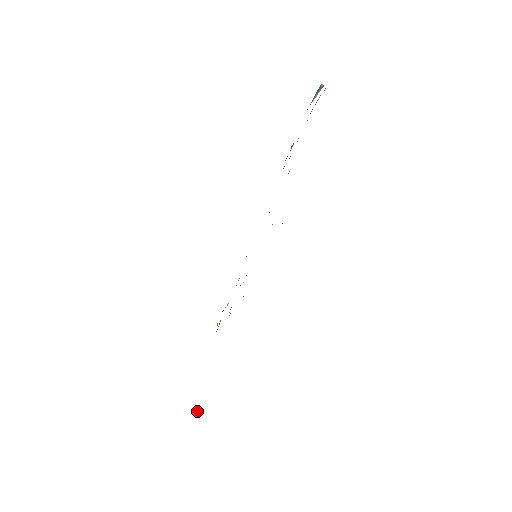
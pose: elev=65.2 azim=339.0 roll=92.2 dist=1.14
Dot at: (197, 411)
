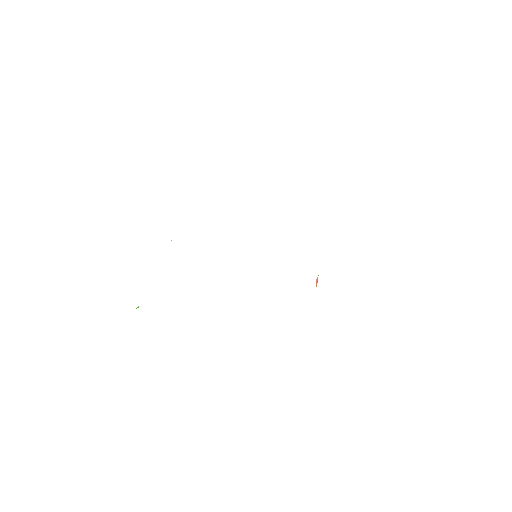
Dot at: occluded
